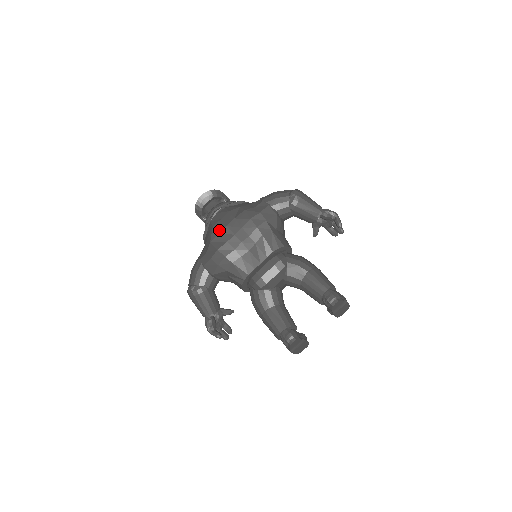
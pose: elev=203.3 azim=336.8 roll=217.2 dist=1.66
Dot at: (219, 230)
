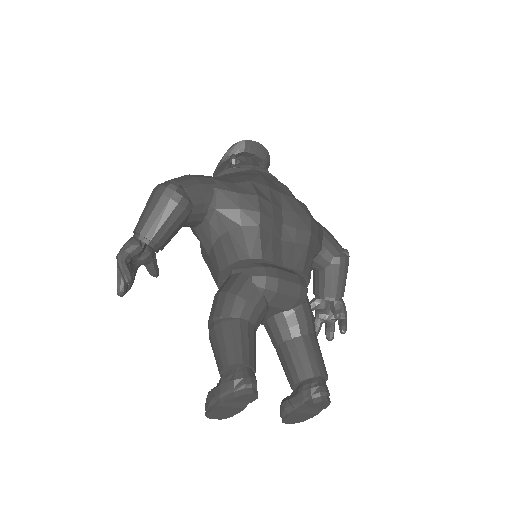
Dot at: (270, 185)
